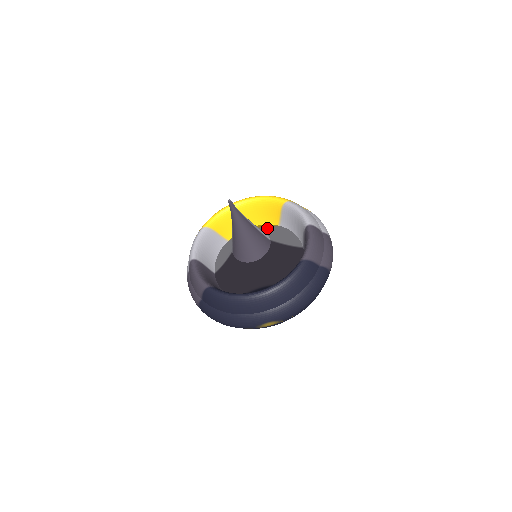
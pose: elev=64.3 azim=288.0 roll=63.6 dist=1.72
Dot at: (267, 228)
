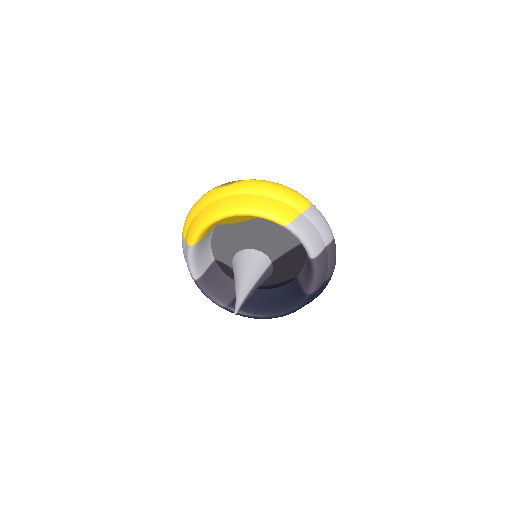
Dot at: (261, 228)
